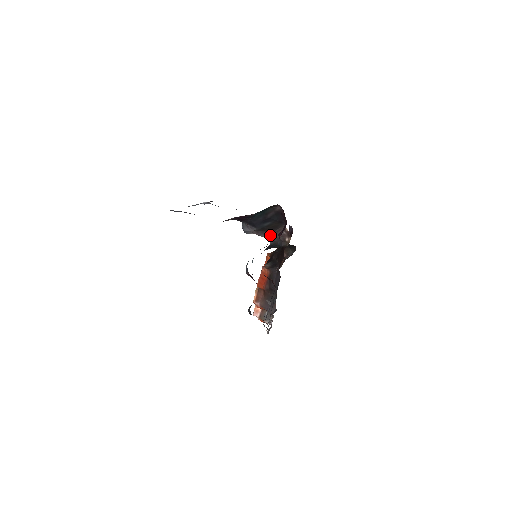
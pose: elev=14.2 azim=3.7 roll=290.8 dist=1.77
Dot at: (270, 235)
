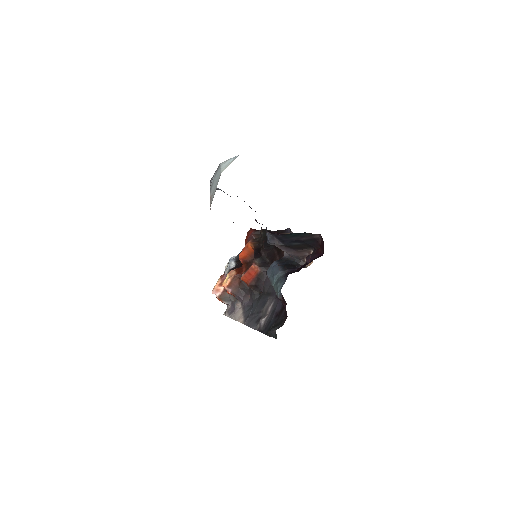
Dot at: (292, 252)
